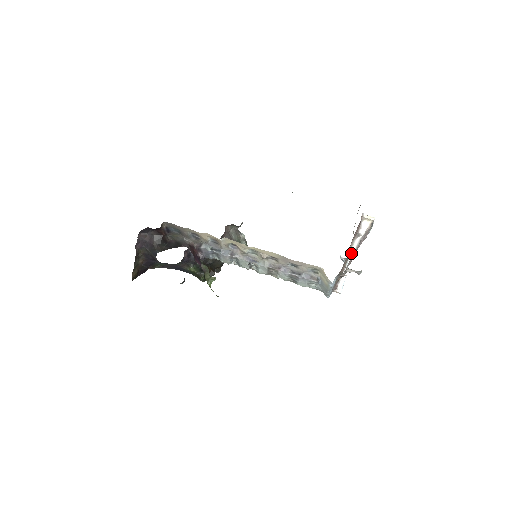
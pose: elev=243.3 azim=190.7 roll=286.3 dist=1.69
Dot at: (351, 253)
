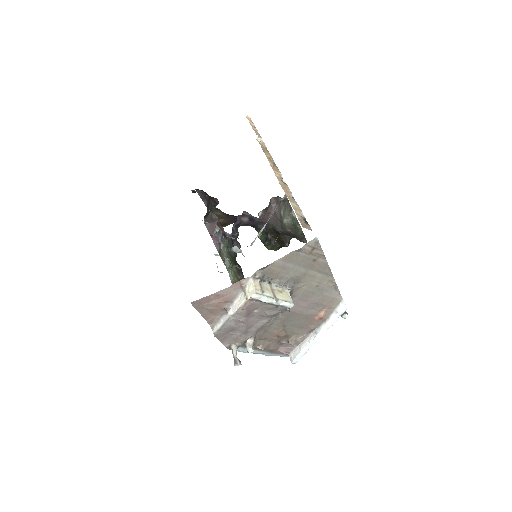
Dot at: (334, 313)
